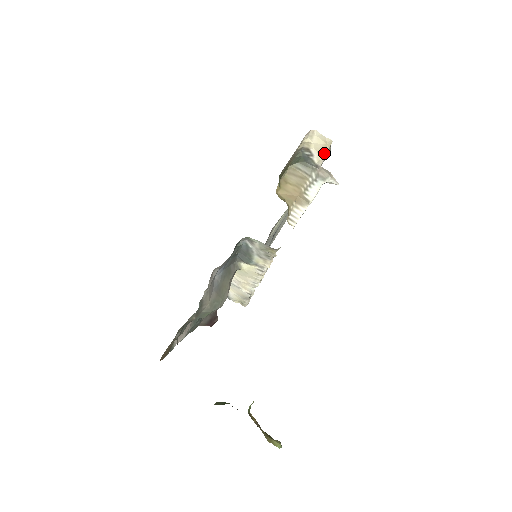
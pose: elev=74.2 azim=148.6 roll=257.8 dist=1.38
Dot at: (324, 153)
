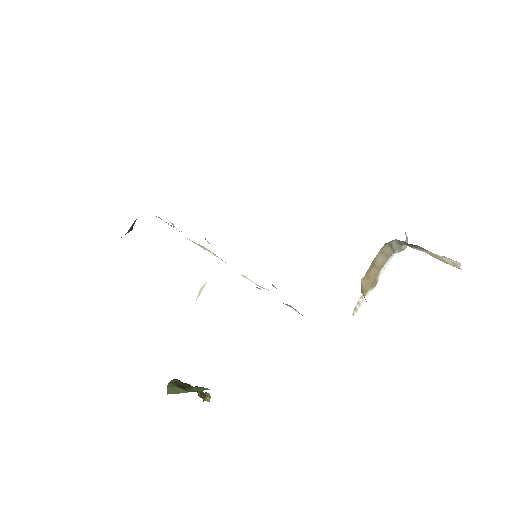
Dot at: occluded
